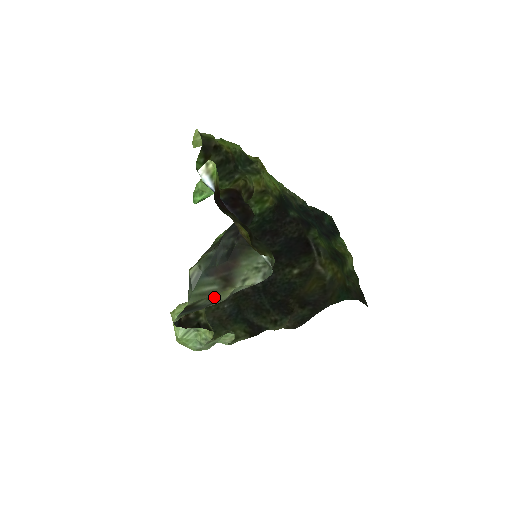
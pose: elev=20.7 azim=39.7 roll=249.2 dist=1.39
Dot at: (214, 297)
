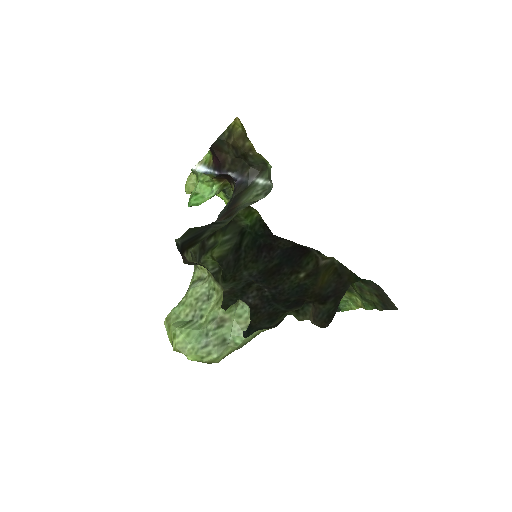
Dot at: (219, 228)
